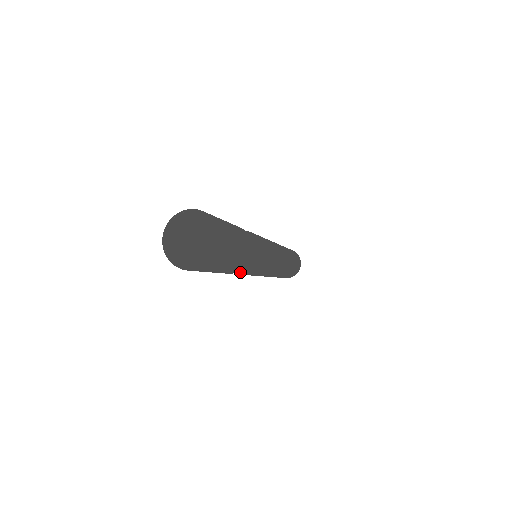
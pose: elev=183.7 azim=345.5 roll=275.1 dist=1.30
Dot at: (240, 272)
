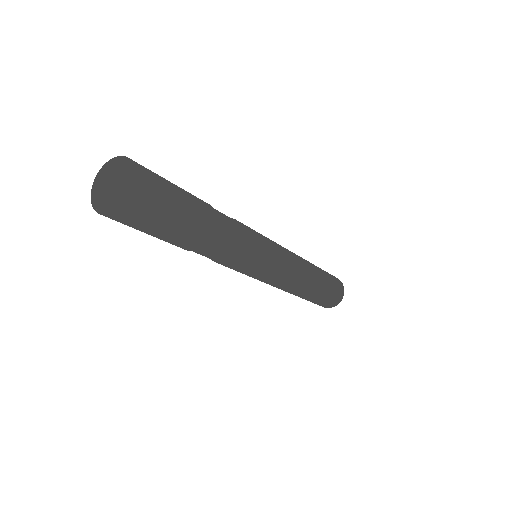
Dot at: (216, 252)
